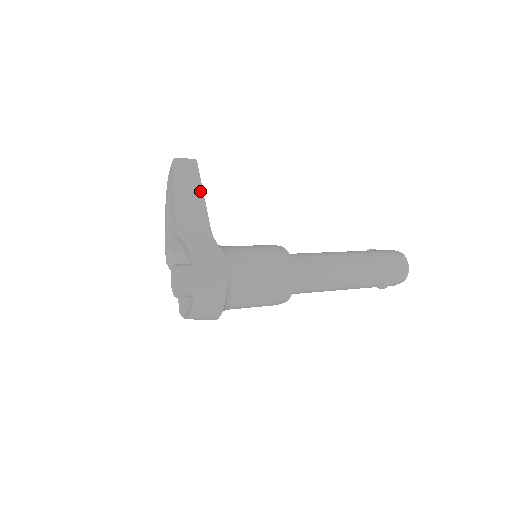
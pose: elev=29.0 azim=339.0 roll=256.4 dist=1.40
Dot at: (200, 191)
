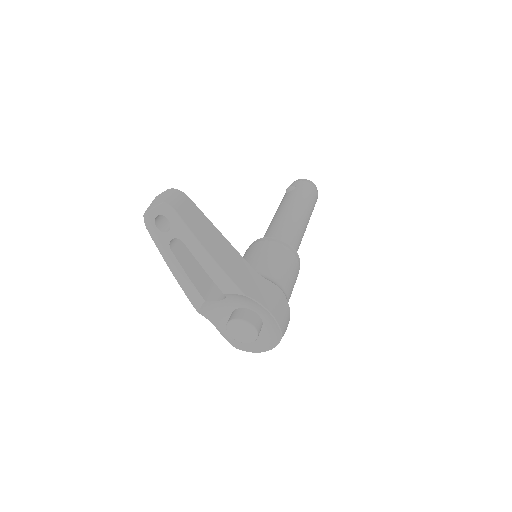
Dot at: (216, 231)
